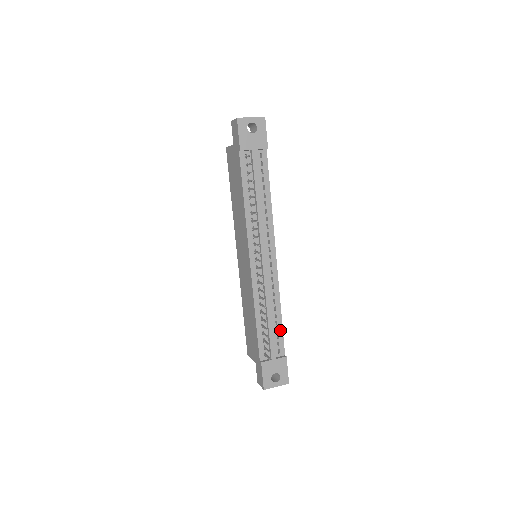
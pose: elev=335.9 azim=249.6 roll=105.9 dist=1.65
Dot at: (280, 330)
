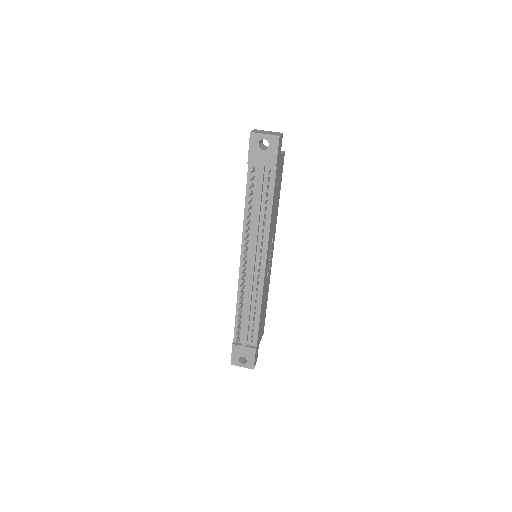
Dot at: (256, 326)
